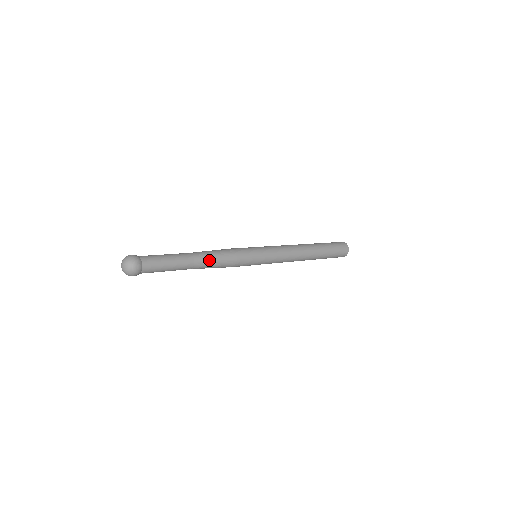
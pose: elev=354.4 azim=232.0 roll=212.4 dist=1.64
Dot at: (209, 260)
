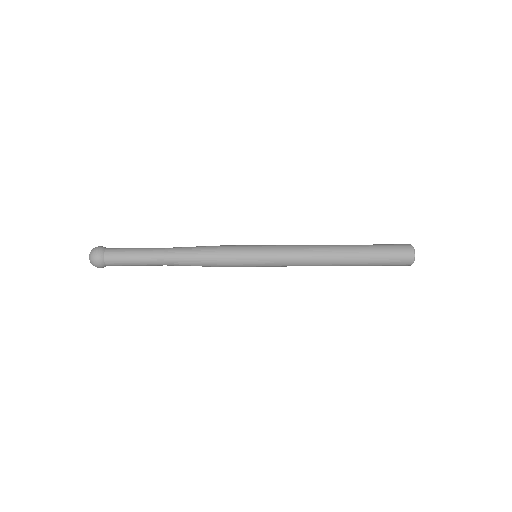
Dot at: (183, 262)
